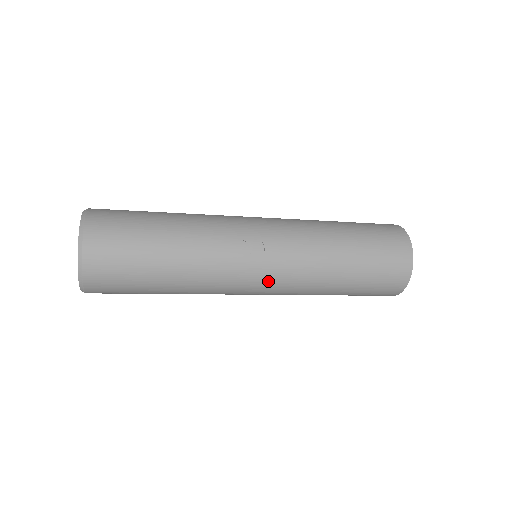
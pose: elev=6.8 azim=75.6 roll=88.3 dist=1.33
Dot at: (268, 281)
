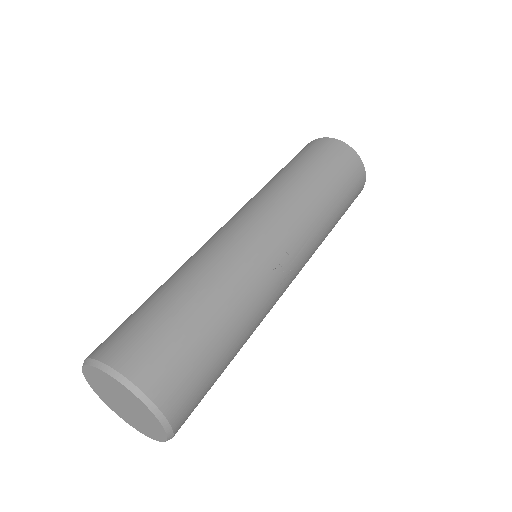
Dot at: (294, 278)
